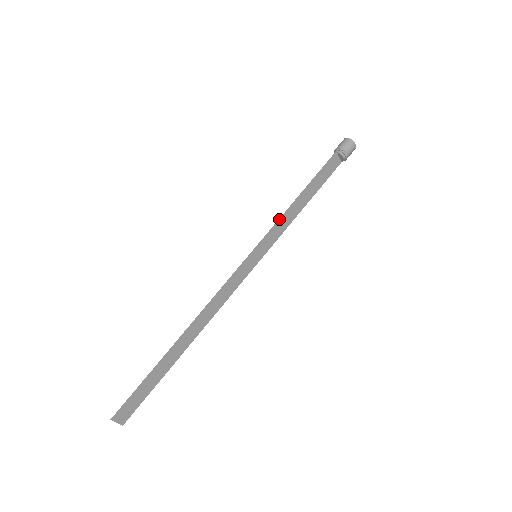
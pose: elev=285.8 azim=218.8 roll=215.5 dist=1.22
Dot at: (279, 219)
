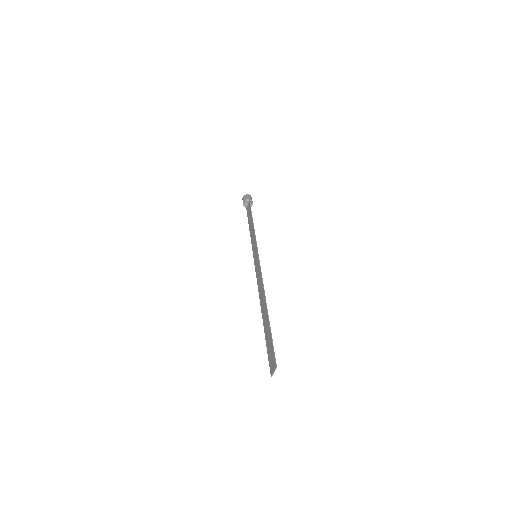
Dot at: occluded
